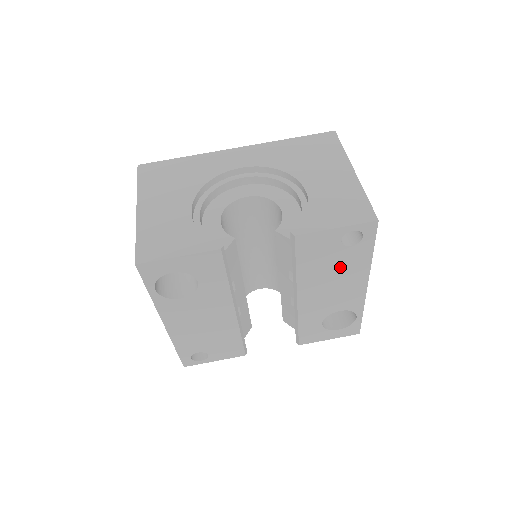
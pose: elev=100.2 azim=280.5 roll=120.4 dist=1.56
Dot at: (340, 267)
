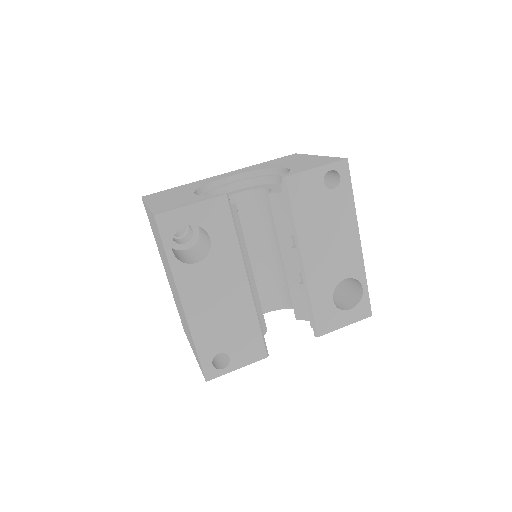
Dot at: (331, 216)
